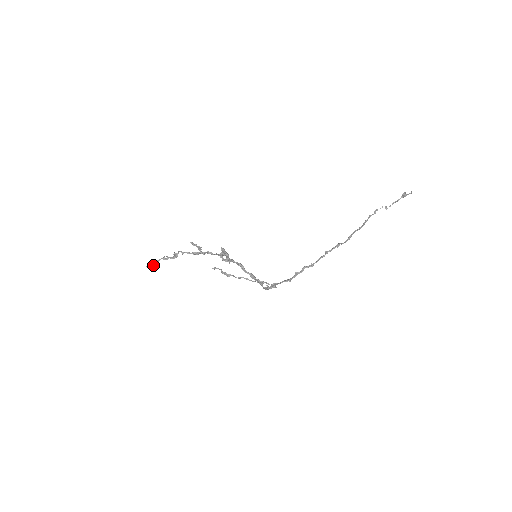
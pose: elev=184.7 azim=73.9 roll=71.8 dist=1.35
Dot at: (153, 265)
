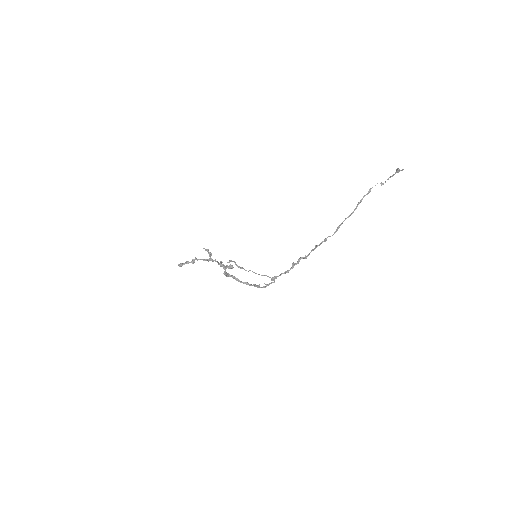
Dot at: (181, 266)
